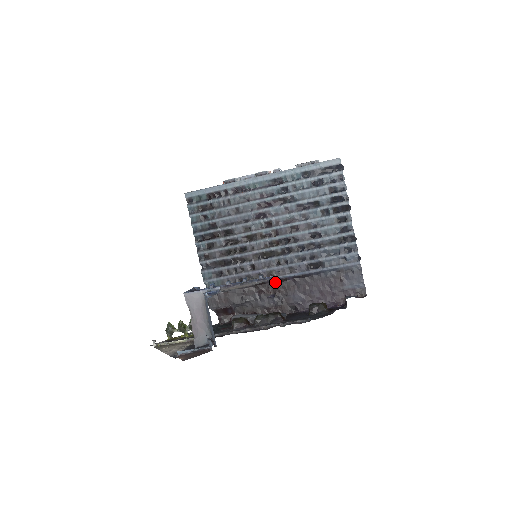
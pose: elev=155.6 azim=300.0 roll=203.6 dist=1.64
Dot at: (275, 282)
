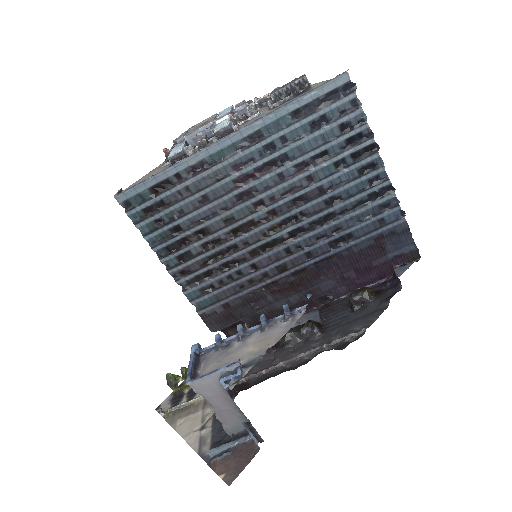
Dot at: (290, 276)
